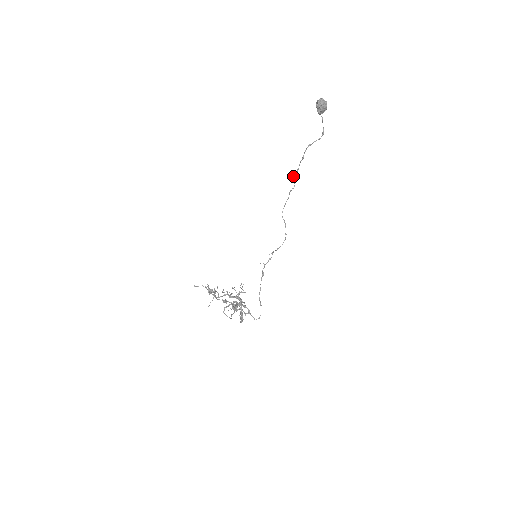
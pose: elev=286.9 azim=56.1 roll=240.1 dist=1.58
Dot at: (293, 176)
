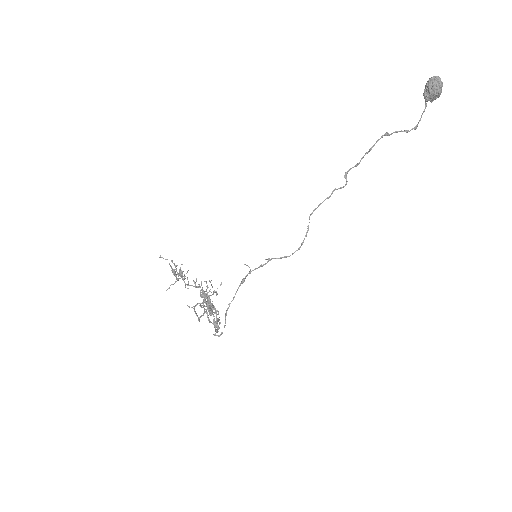
Dot at: (348, 170)
